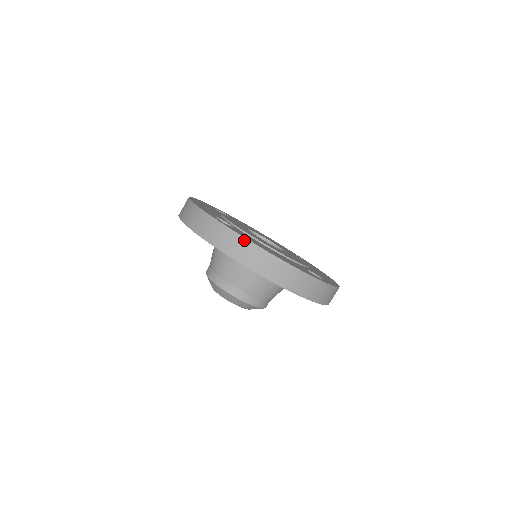
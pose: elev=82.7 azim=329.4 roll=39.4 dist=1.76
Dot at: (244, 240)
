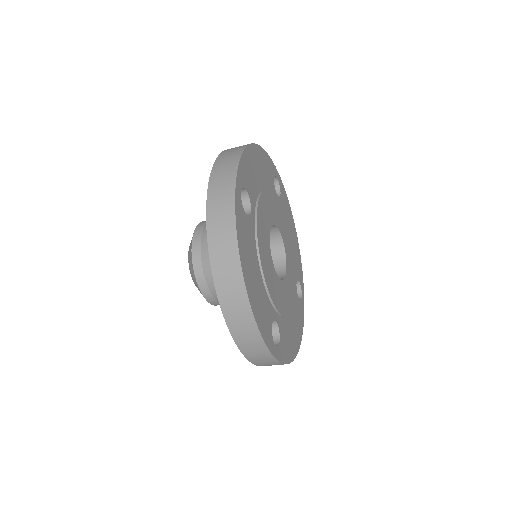
Dot at: occluded
